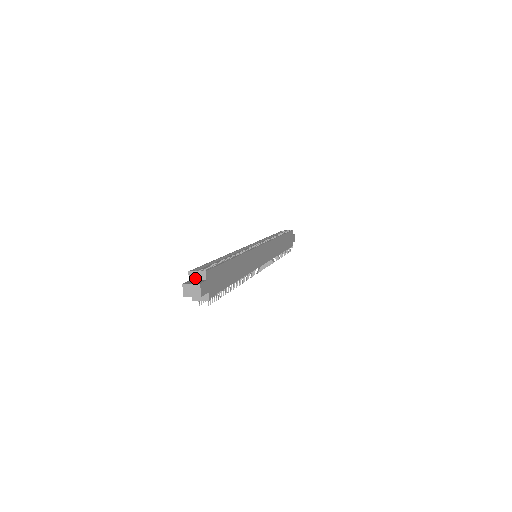
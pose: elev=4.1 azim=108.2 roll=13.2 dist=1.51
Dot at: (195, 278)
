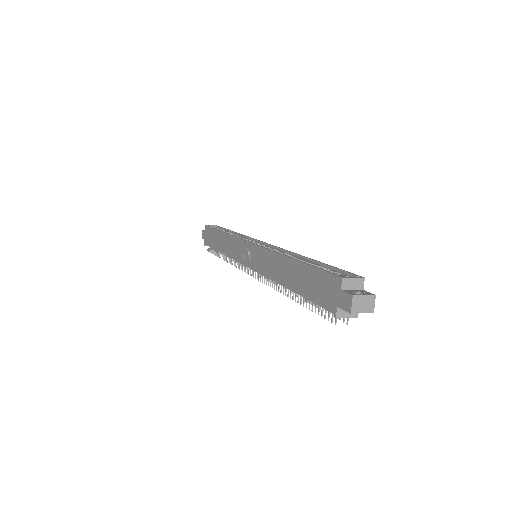
Dot at: (350, 287)
